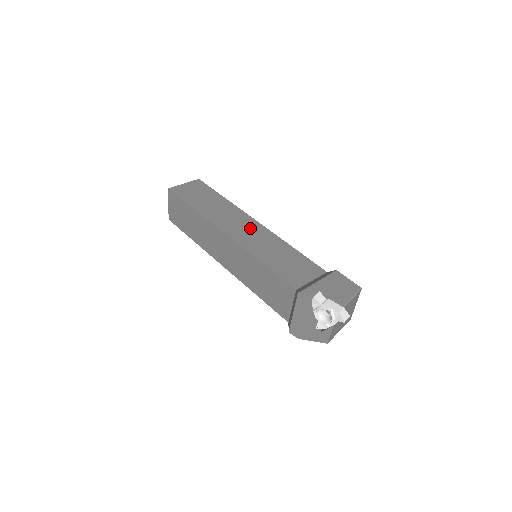
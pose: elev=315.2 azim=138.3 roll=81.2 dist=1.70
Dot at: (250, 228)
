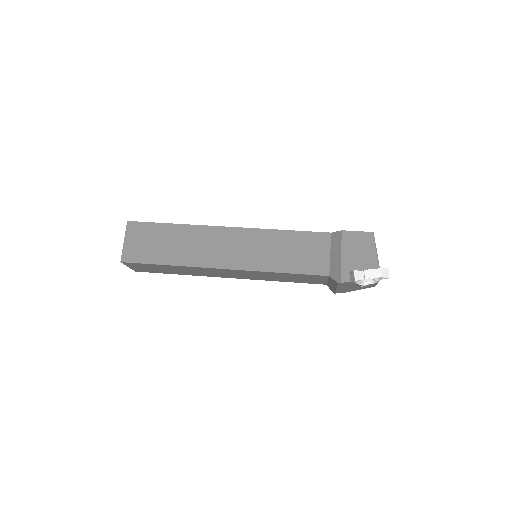
Dot at: (233, 242)
